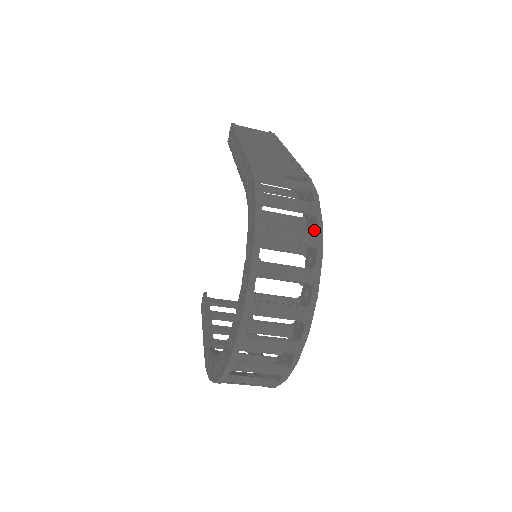
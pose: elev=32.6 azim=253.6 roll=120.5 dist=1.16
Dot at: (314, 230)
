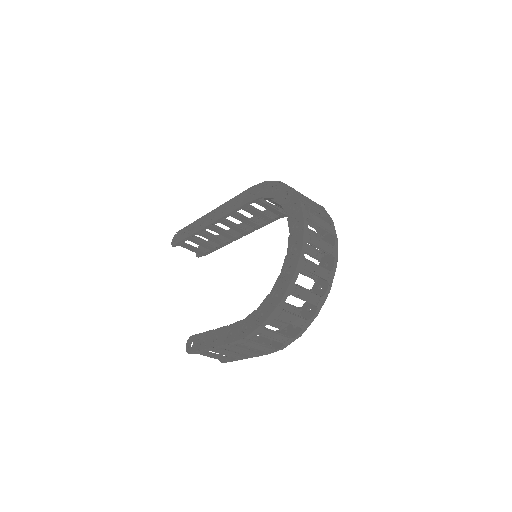
Dot at: occluded
